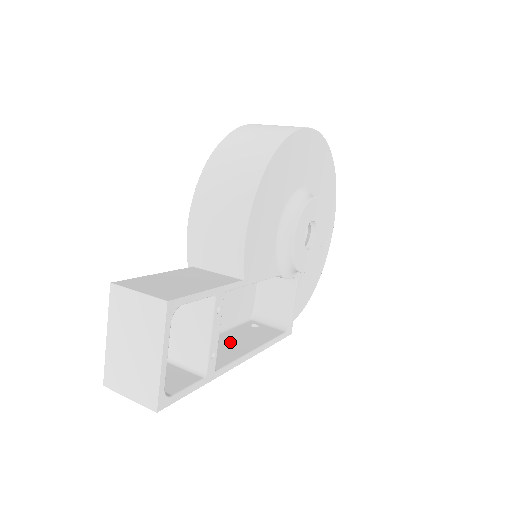
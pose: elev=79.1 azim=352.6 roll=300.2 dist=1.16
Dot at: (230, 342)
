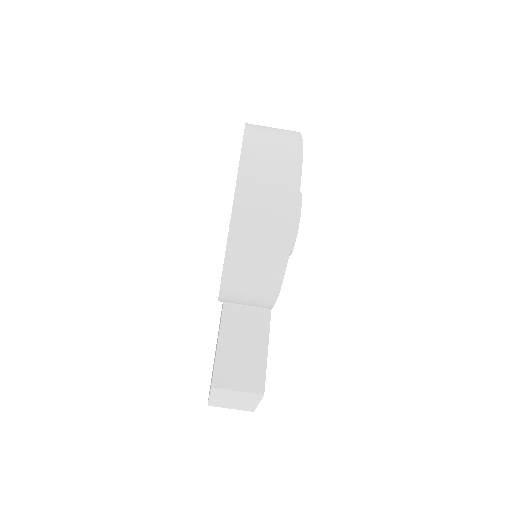
Dot at: occluded
